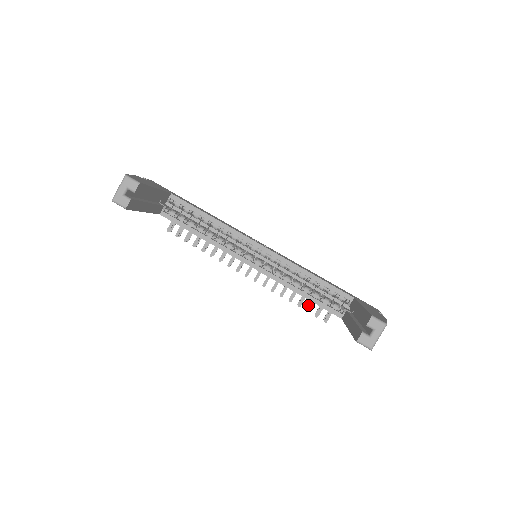
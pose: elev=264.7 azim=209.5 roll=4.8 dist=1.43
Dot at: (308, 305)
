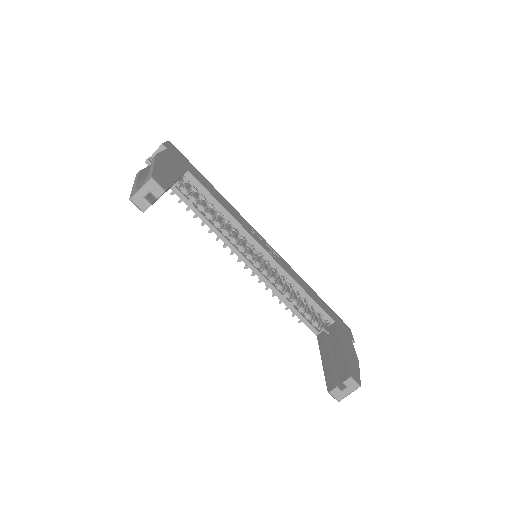
Dot at: occluded
